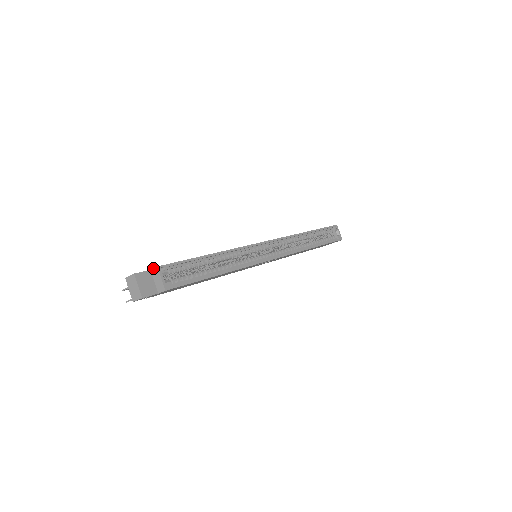
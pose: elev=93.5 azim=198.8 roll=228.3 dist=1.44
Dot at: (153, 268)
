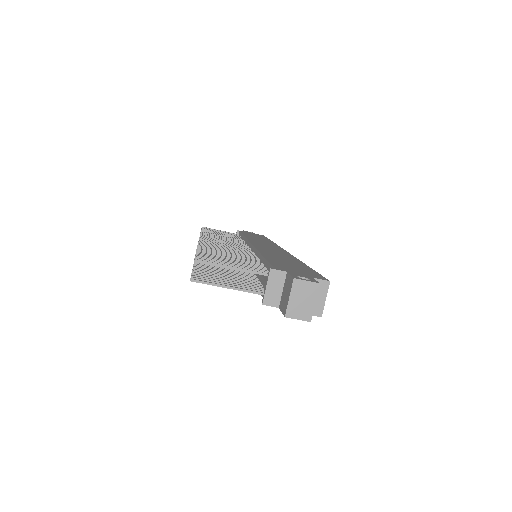
Dot at: (320, 279)
